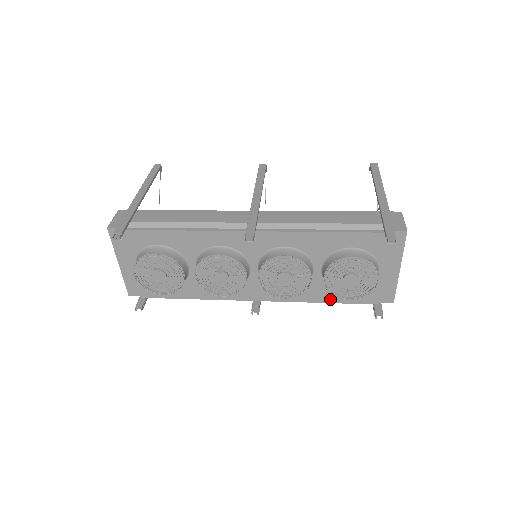
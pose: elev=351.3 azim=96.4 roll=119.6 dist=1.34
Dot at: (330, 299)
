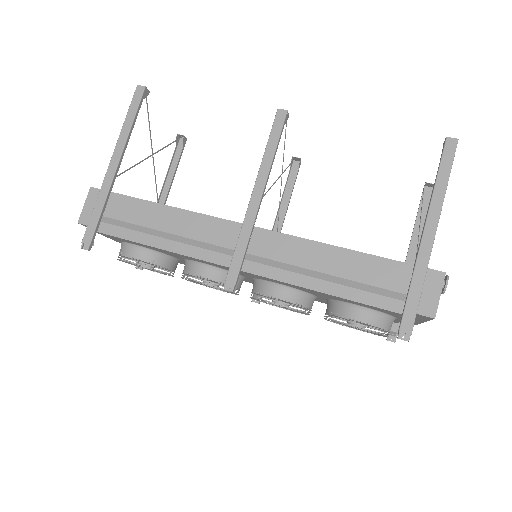
Dot at: occluded
